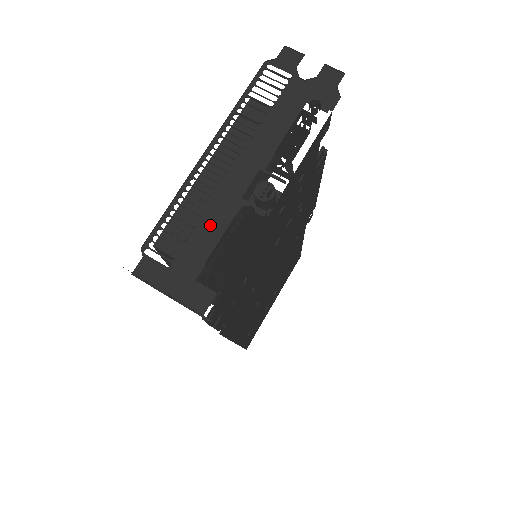
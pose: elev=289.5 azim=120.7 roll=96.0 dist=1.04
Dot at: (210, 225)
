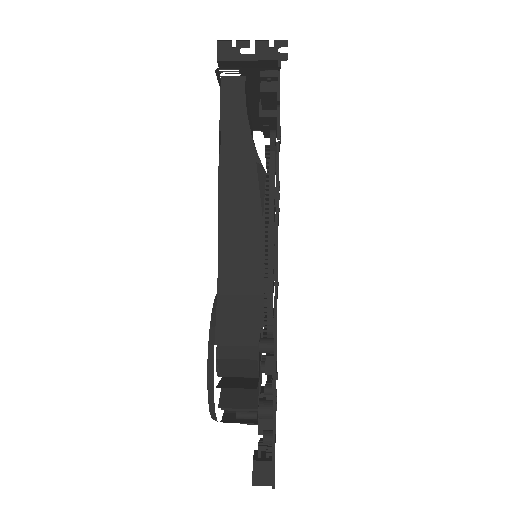
Dot at: (250, 88)
